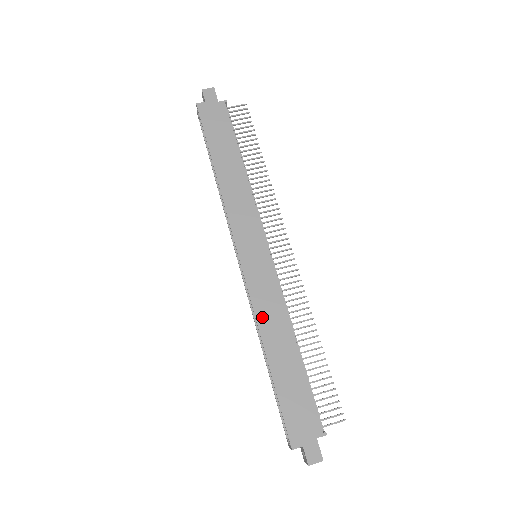
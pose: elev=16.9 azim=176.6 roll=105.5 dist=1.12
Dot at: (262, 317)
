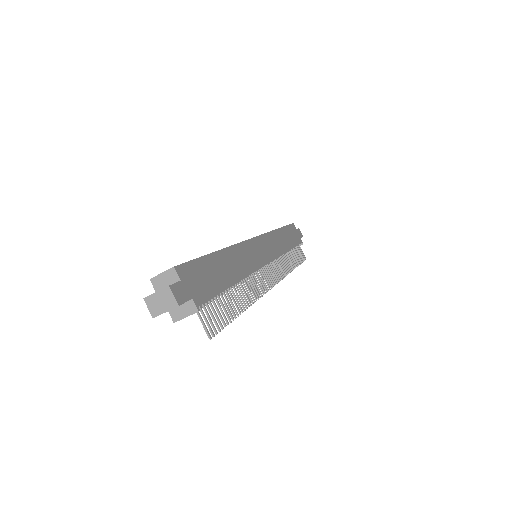
Dot at: (239, 250)
